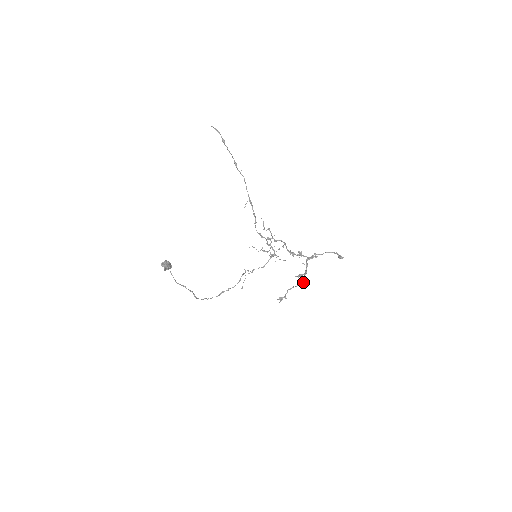
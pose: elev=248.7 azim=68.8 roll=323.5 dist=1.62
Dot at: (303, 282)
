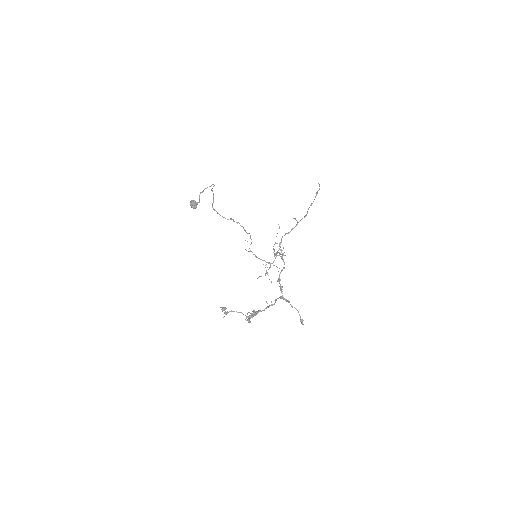
Dot at: (252, 316)
